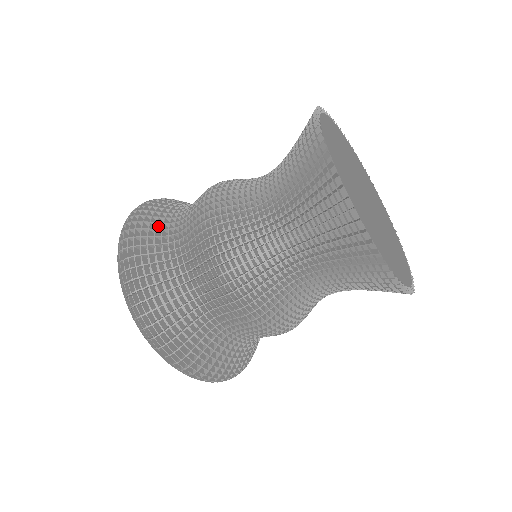
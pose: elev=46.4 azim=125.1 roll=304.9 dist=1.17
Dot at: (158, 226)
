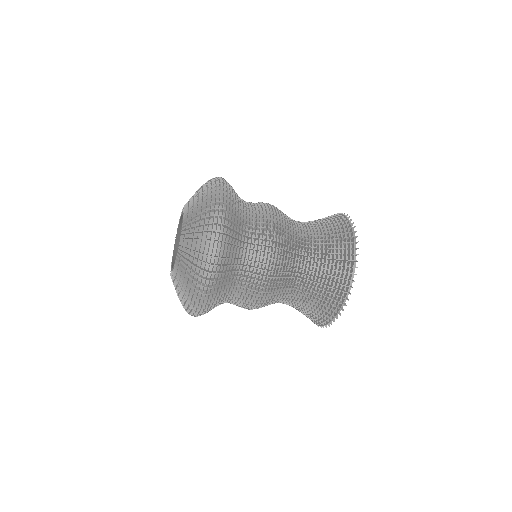
Dot at: (238, 199)
